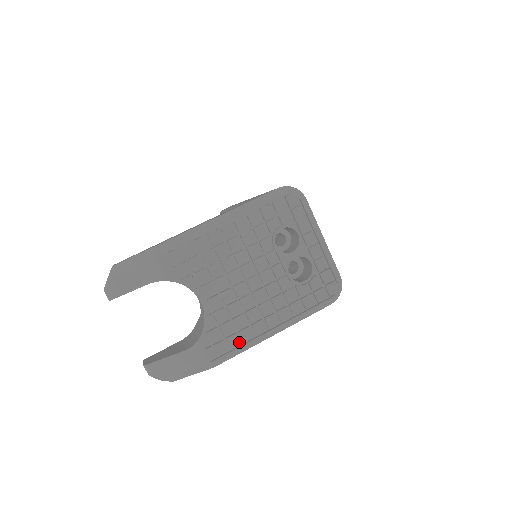
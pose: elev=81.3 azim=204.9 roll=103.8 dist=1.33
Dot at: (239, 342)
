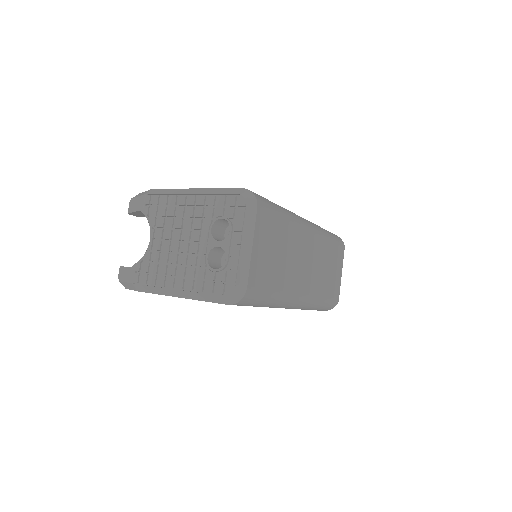
Dot at: (154, 283)
